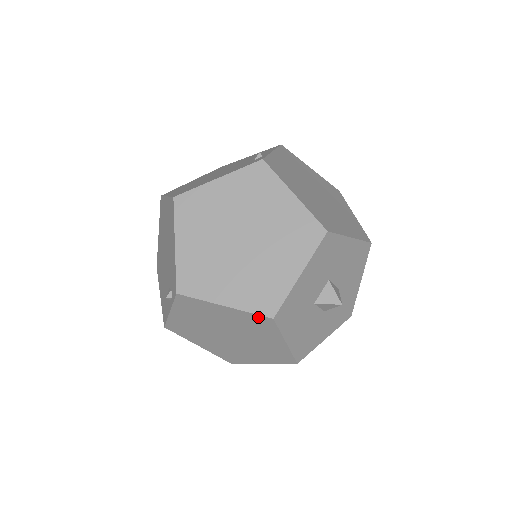
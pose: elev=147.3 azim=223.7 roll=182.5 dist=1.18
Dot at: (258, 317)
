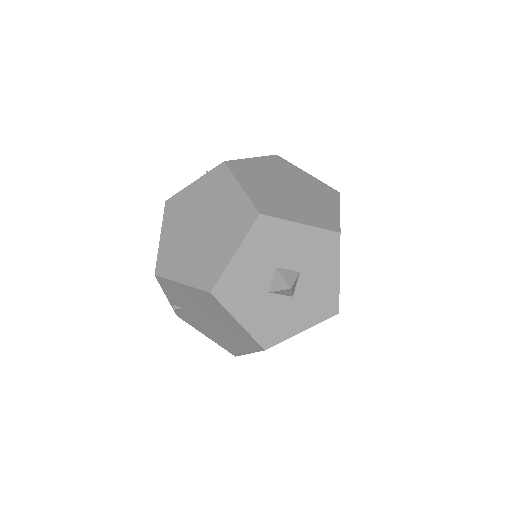
Dot at: (251, 208)
